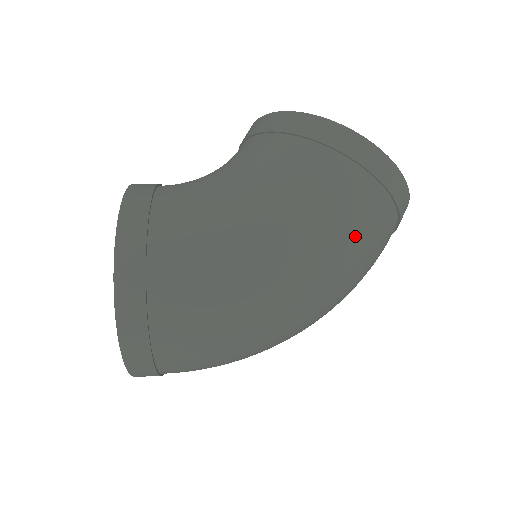
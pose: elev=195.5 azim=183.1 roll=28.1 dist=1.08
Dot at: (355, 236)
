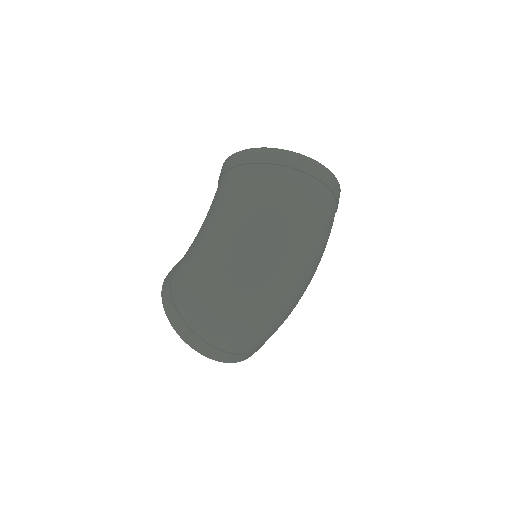
Dot at: (251, 199)
